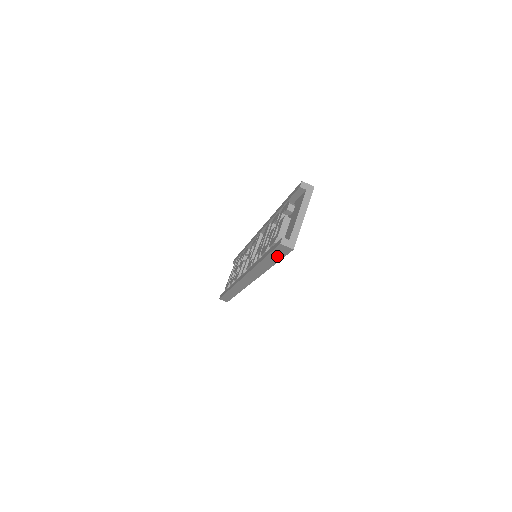
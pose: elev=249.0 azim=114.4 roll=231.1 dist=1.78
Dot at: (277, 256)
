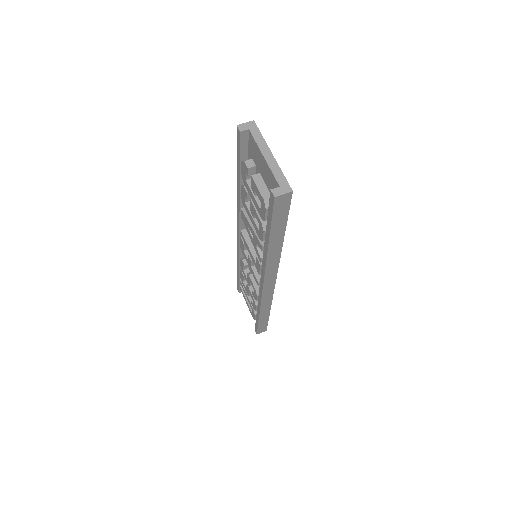
Dot at: (281, 220)
